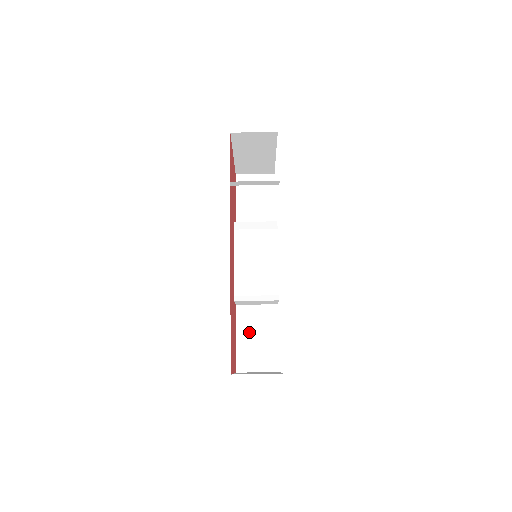
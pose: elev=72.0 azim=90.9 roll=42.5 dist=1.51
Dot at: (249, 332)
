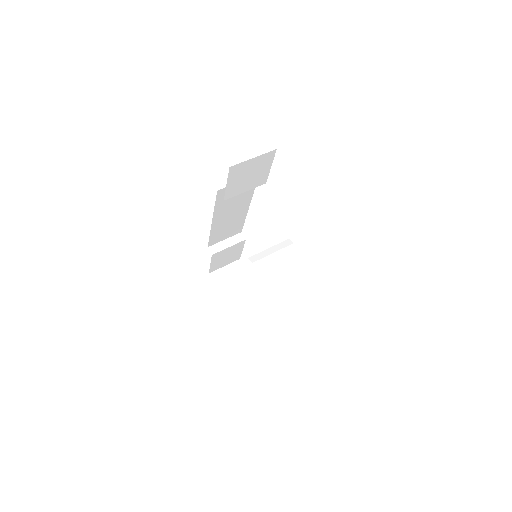
Dot at: occluded
